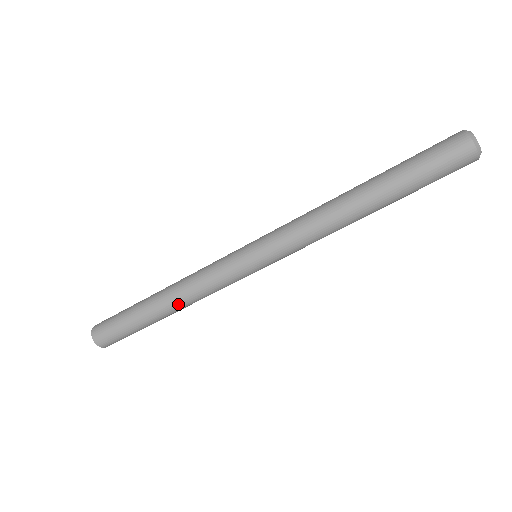
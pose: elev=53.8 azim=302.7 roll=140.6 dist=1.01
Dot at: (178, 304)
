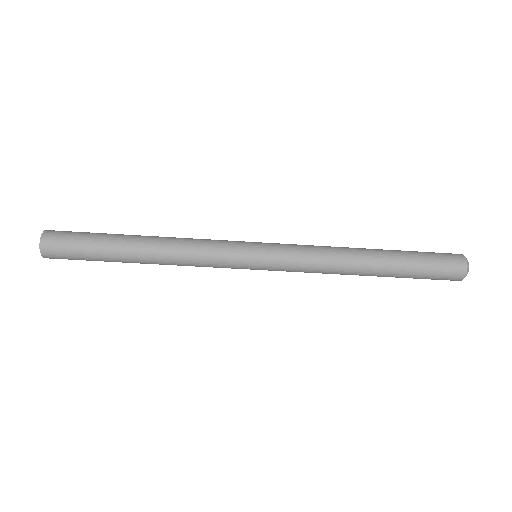
Dot at: (160, 264)
